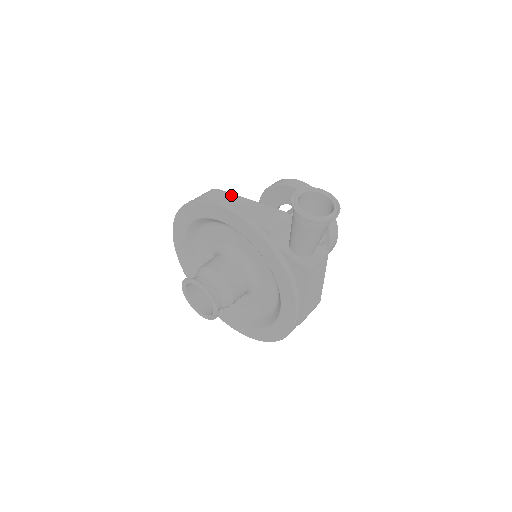
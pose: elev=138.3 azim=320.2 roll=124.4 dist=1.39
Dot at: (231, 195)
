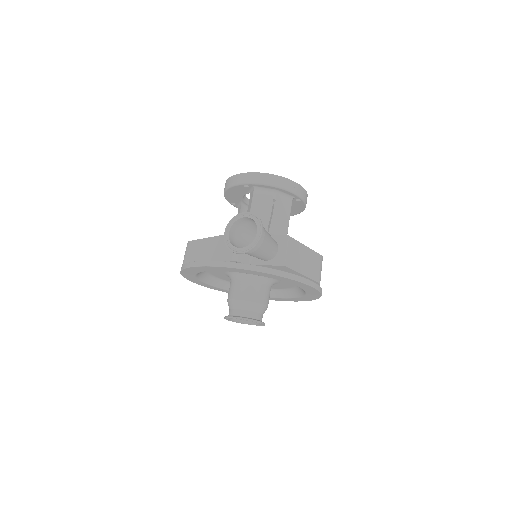
Dot at: (200, 242)
